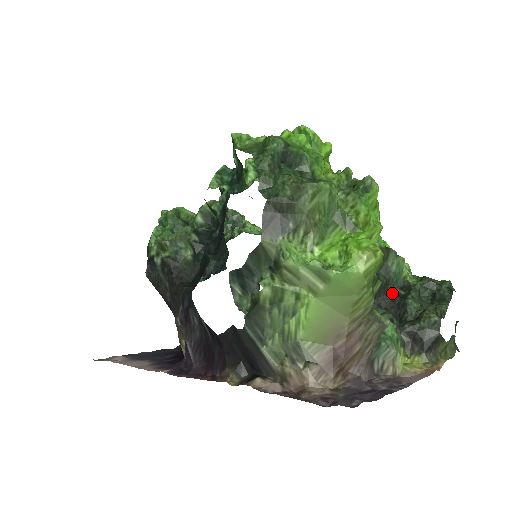
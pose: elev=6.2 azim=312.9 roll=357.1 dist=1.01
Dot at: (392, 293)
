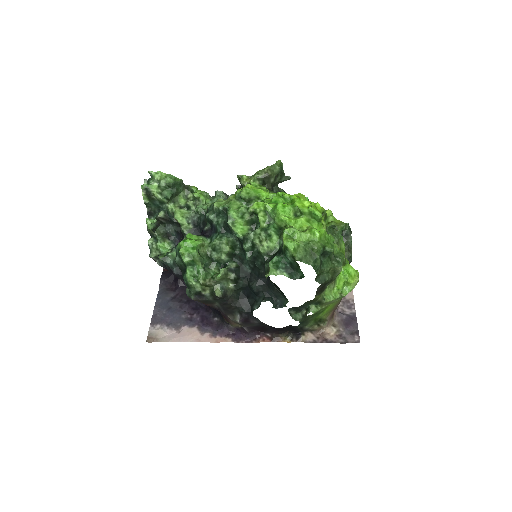
Dot at: occluded
